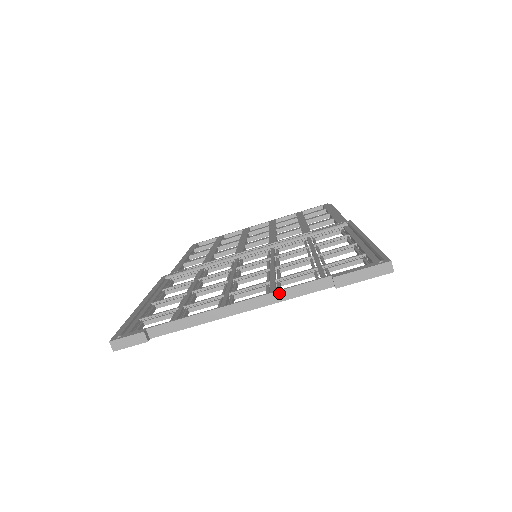
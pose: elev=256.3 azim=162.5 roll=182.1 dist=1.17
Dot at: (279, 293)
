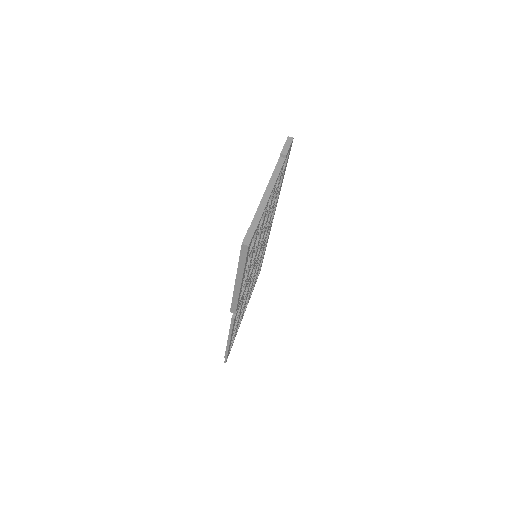
Dot at: (273, 175)
